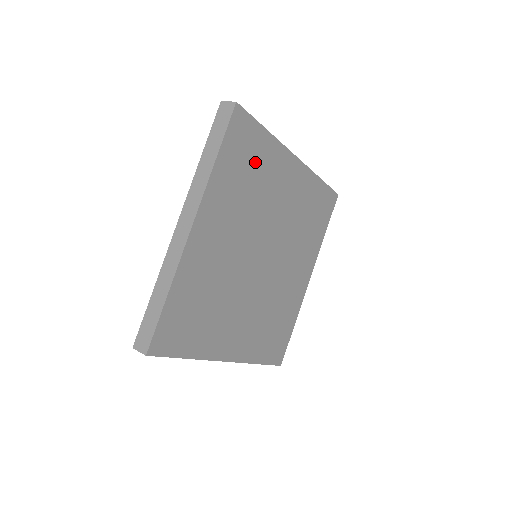
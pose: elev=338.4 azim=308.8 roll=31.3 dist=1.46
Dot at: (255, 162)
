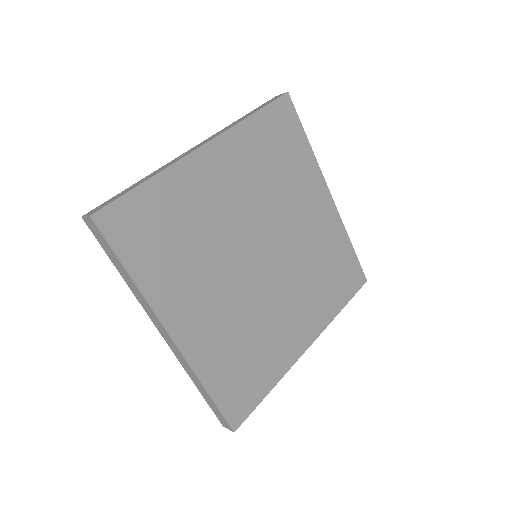
Dot at: (288, 155)
